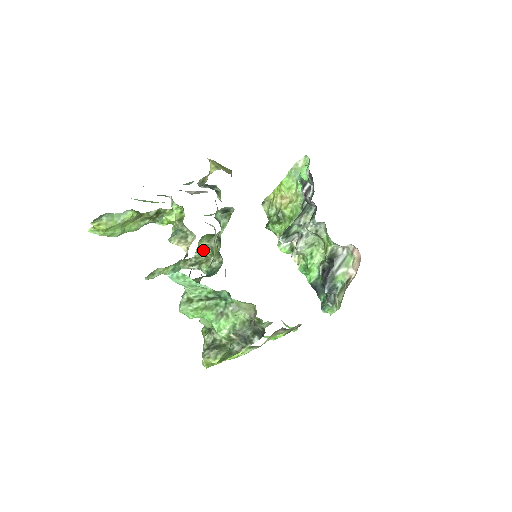
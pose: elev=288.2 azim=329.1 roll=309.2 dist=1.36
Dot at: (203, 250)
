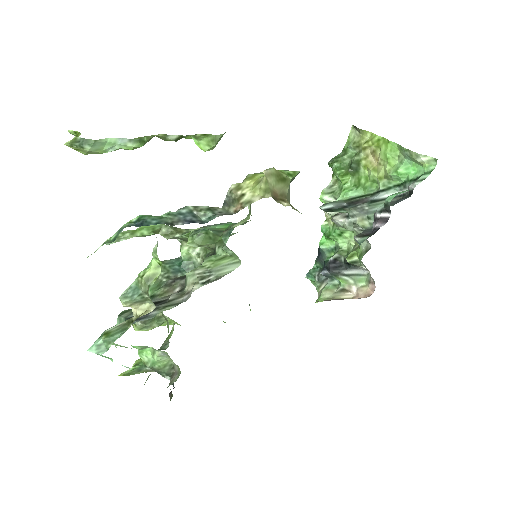
Dot at: occluded
